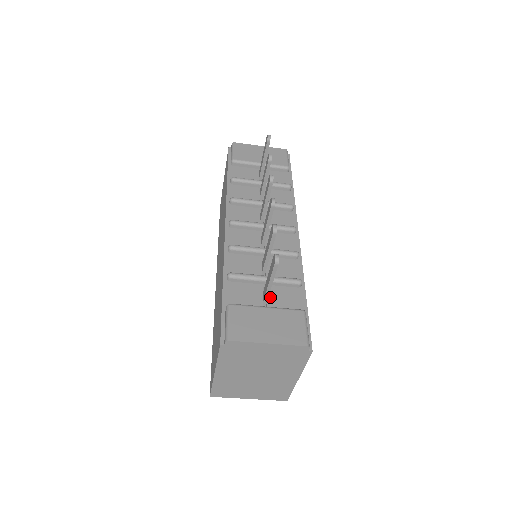
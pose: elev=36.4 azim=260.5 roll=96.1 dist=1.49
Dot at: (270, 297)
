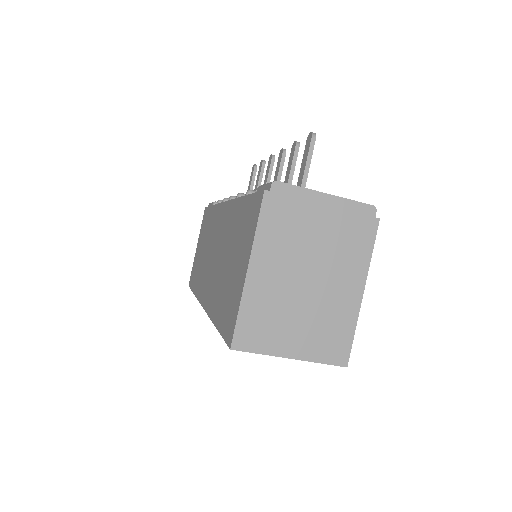
Dot at: occluded
